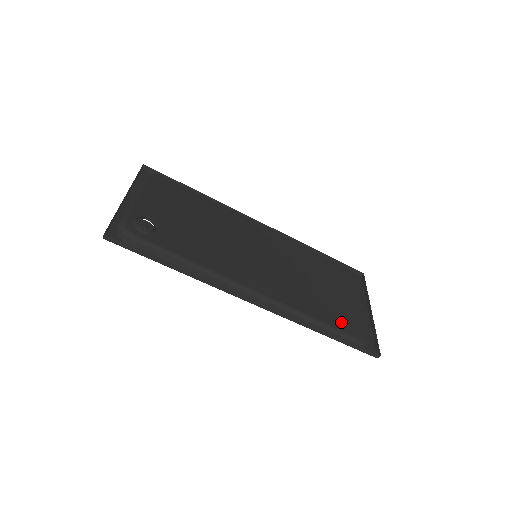
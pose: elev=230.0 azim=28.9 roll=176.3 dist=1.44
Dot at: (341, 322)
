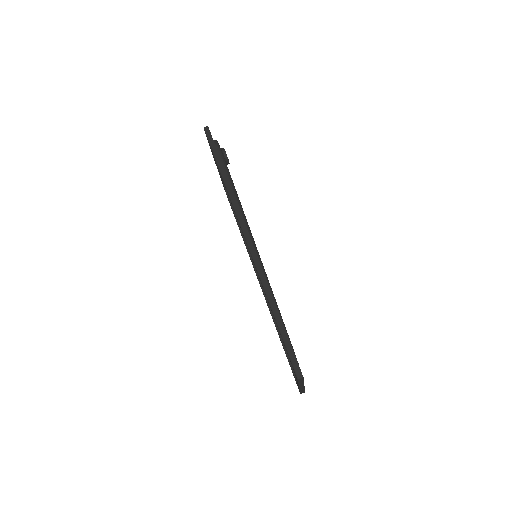
Dot at: occluded
